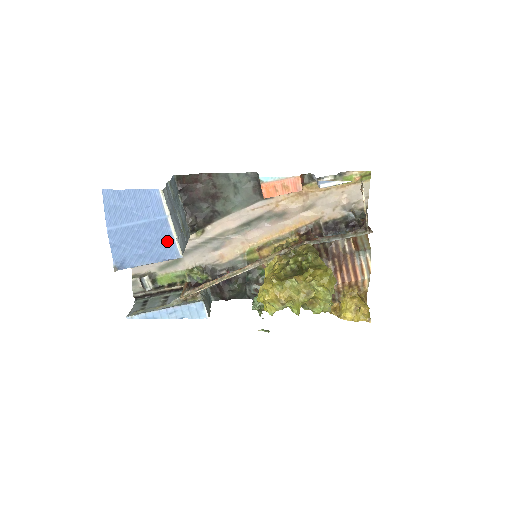
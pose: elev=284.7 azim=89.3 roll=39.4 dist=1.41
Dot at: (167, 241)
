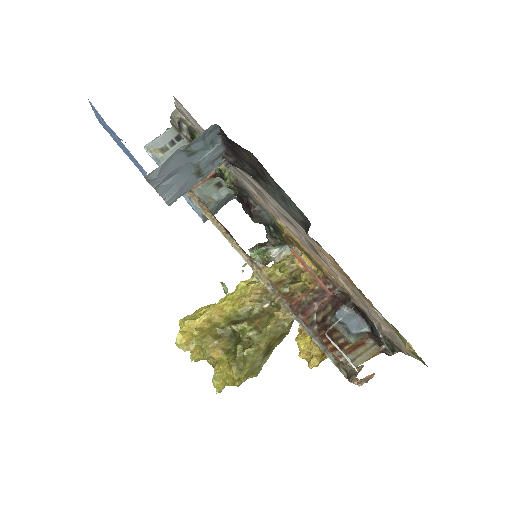
Dot at: occluded
